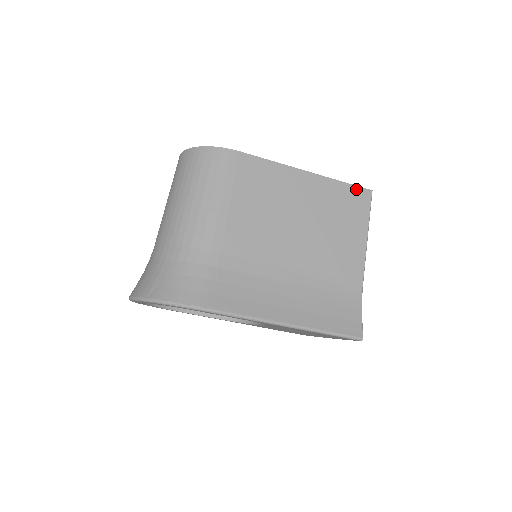
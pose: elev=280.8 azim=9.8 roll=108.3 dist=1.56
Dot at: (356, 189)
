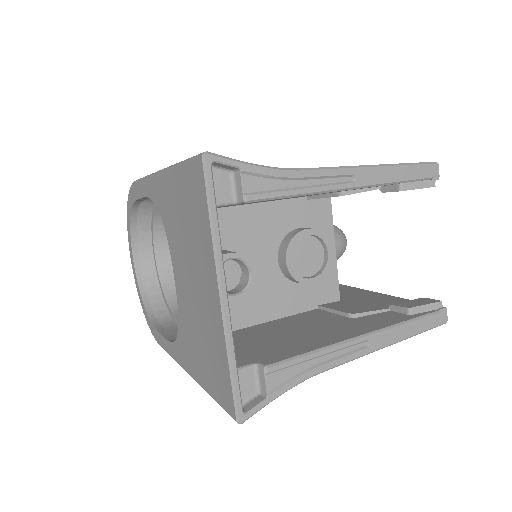
Dot at: occluded
